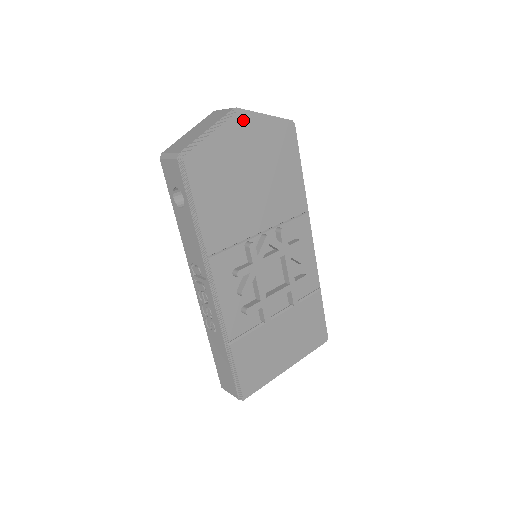
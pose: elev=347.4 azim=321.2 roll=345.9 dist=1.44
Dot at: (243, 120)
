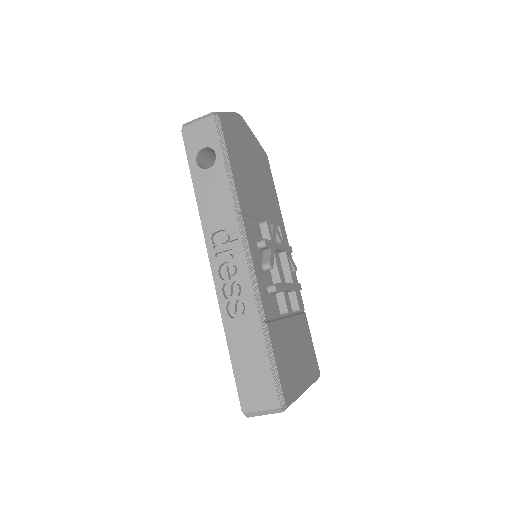
Dot at: (244, 124)
